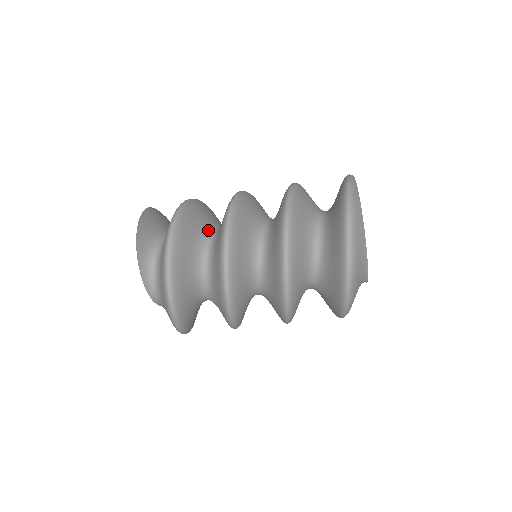
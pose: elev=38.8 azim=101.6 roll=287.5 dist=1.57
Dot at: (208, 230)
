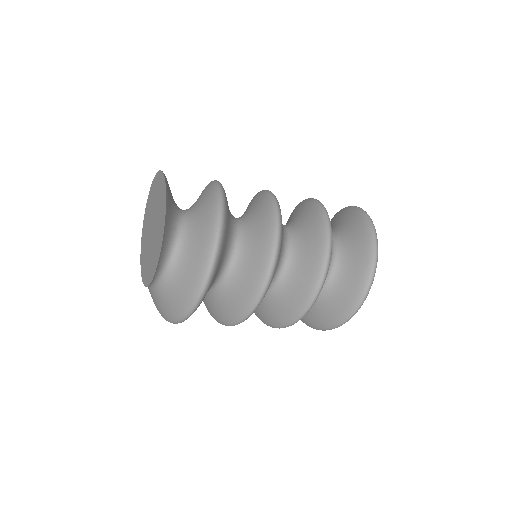
Dot at: (232, 231)
